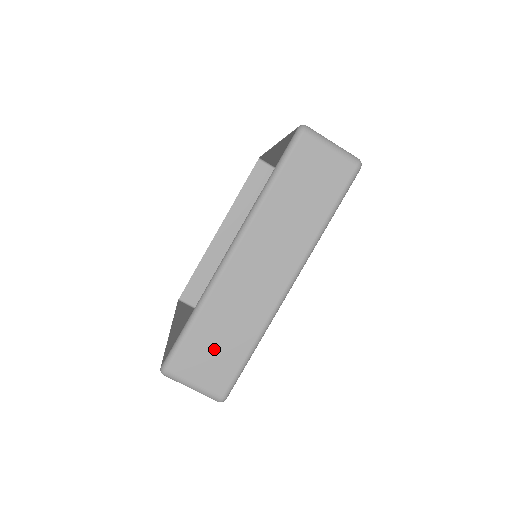
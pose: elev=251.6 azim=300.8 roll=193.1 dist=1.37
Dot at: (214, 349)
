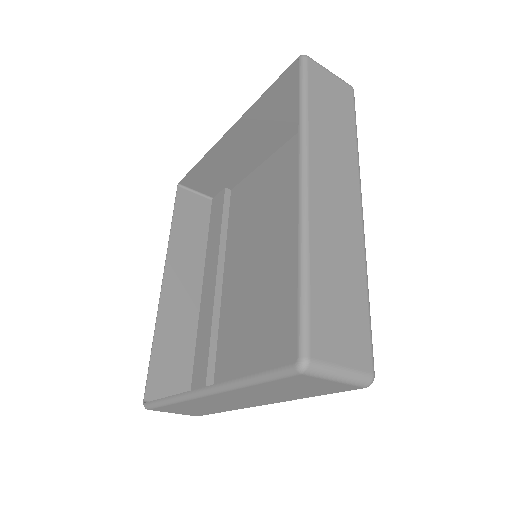
Dot at: (188, 410)
